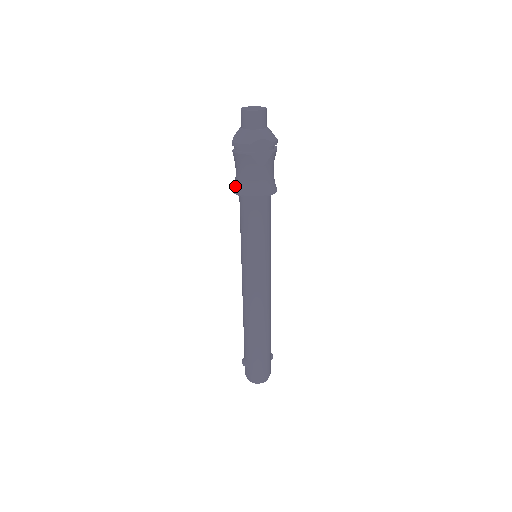
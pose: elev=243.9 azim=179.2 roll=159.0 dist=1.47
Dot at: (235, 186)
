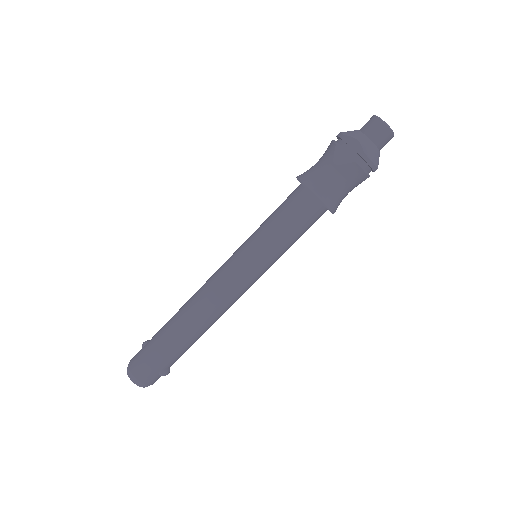
Dot at: occluded
